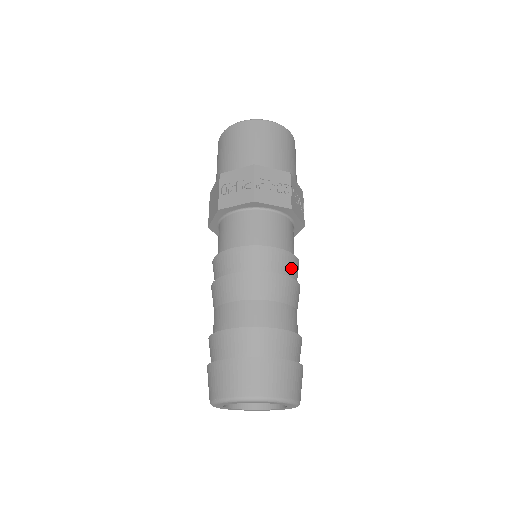
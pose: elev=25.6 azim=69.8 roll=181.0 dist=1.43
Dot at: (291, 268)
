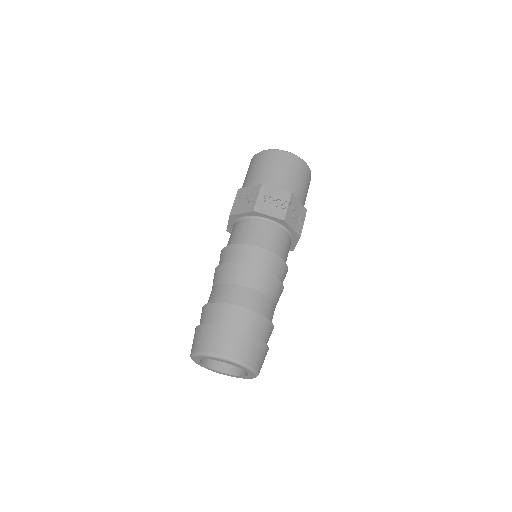
Dot at: (274, 266)
